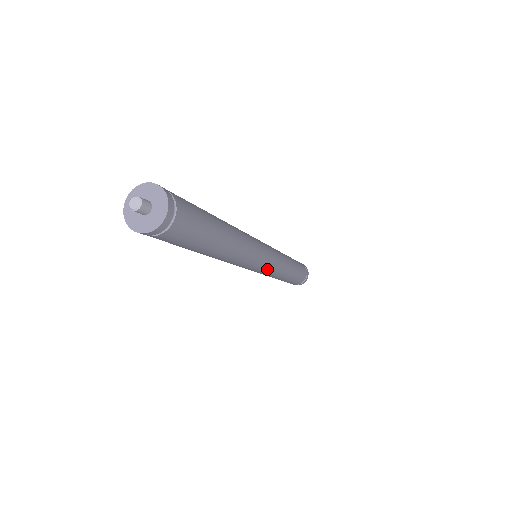
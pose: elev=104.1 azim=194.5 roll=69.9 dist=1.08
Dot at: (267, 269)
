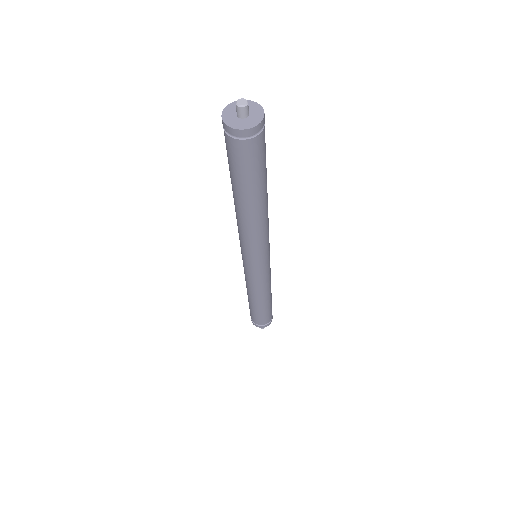
Dot at: (253, 272)
